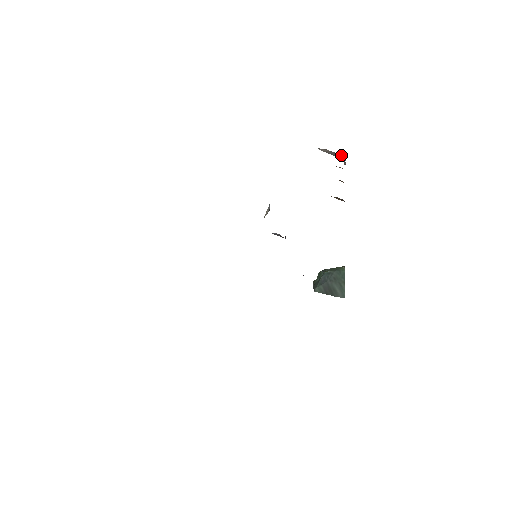
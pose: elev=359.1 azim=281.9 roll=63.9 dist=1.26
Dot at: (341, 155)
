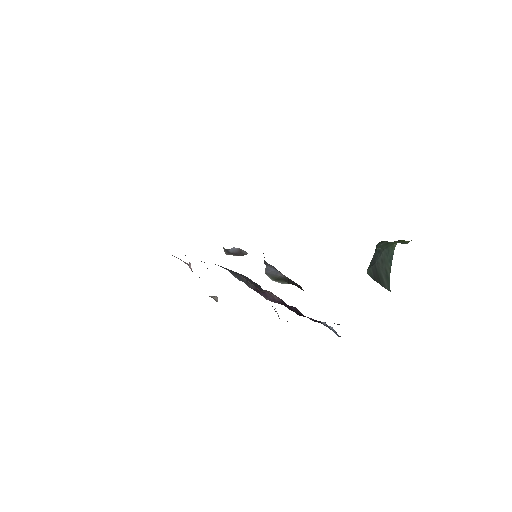
Dot at: occluded
